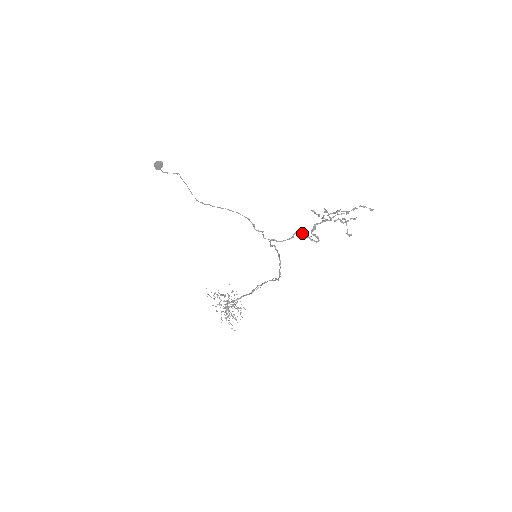
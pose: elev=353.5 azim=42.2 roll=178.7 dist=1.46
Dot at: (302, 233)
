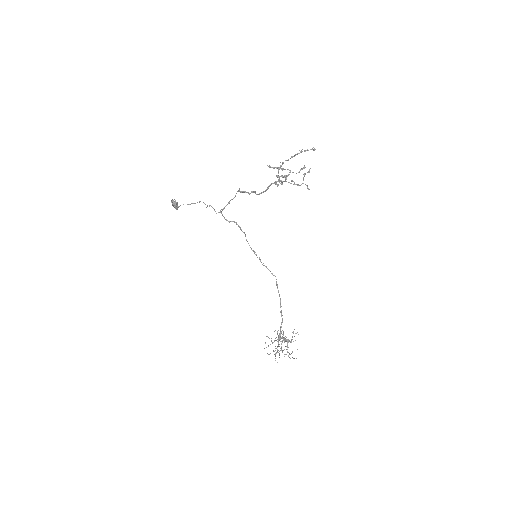
Dot at: occluded
